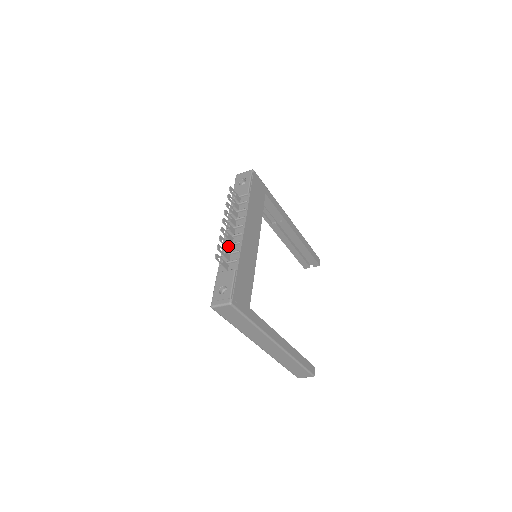
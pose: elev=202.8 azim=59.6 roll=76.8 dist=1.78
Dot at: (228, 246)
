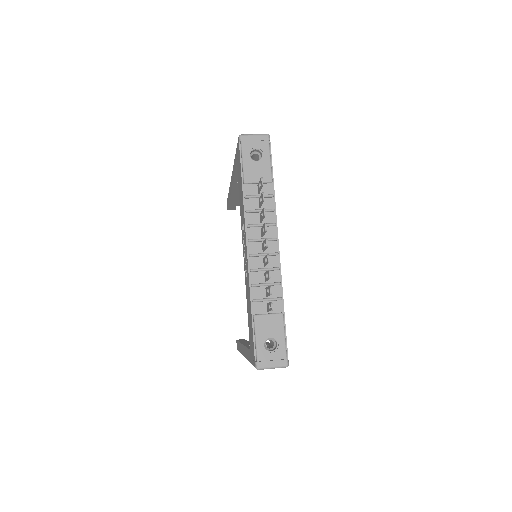
Dot at: (267, 276)
